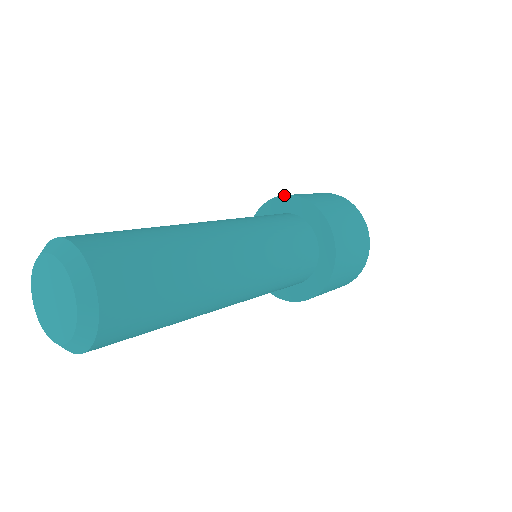
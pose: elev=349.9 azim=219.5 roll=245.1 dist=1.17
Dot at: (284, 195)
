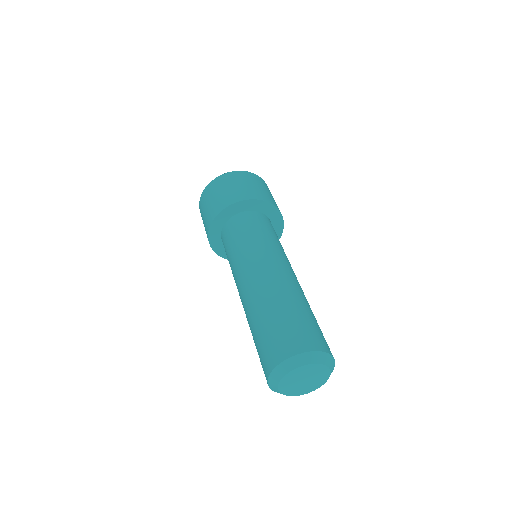
Dot at: (223, 210)
